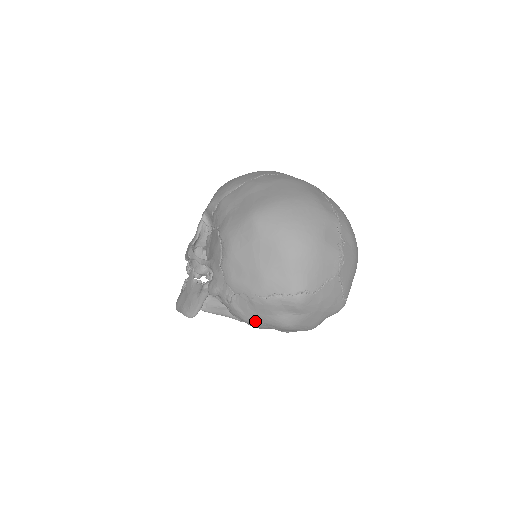
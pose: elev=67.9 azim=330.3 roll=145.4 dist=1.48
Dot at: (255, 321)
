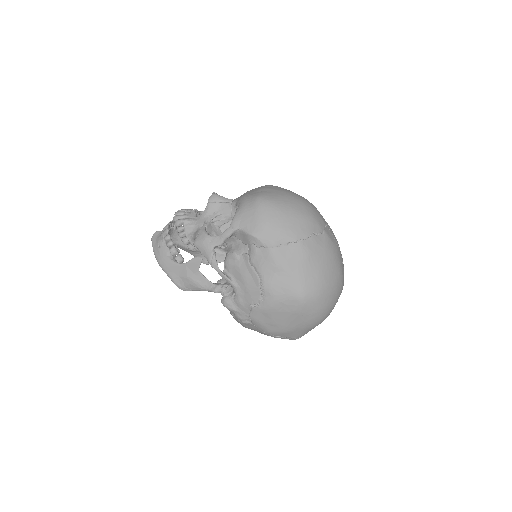
Dot at: (251, 329)
